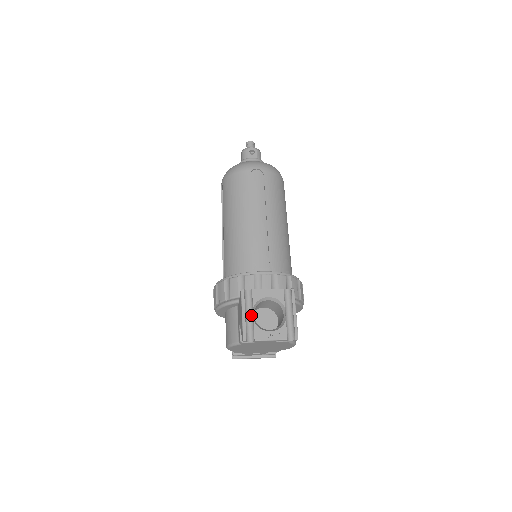
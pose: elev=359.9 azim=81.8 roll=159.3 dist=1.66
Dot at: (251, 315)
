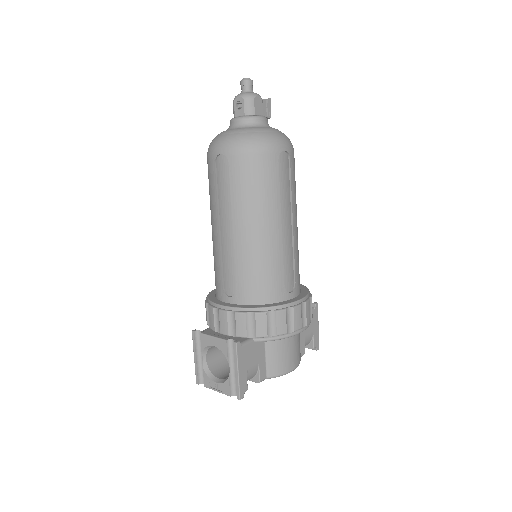
Dot at: (203, 359)
